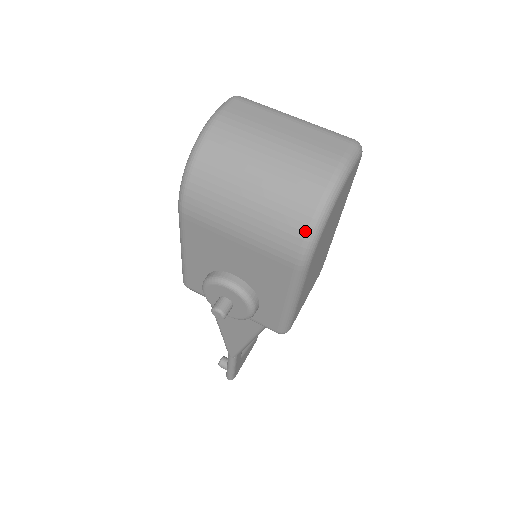
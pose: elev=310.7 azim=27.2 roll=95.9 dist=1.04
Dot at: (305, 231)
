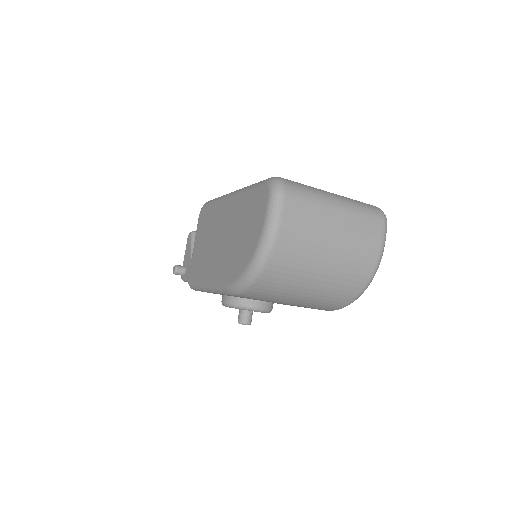
Dot at: (347, 303)
